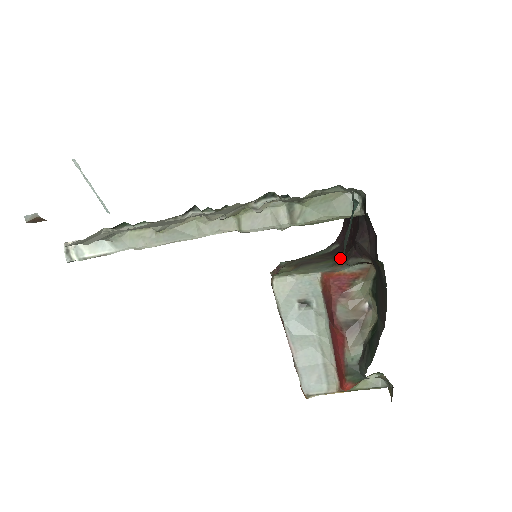
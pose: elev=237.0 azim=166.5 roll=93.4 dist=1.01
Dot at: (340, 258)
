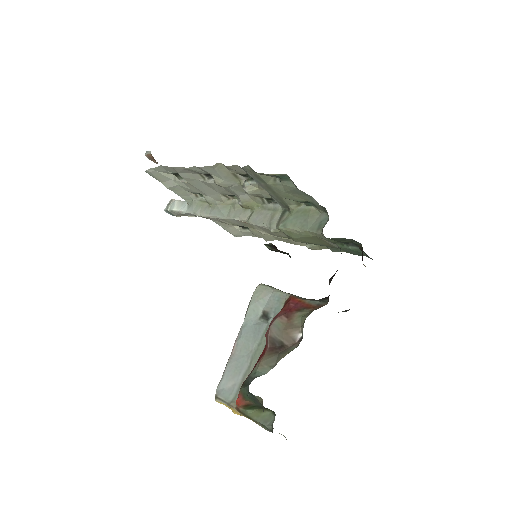
Dot at: occluded
